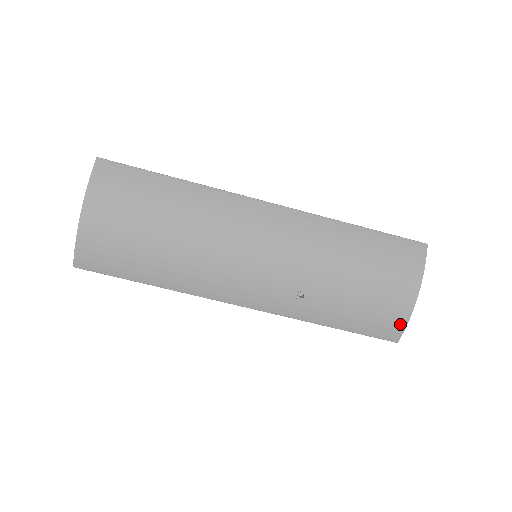
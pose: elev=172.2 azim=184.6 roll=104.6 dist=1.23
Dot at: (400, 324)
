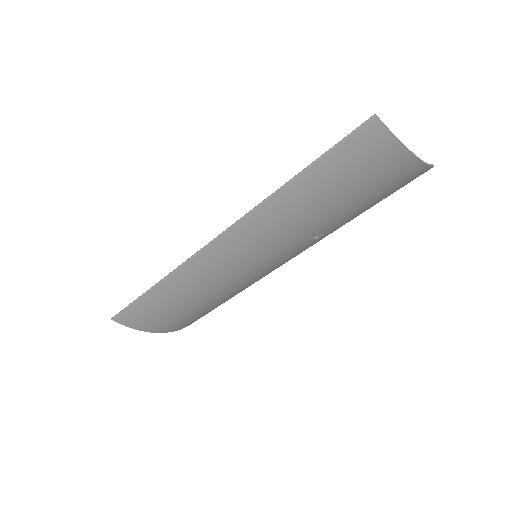
Dot at: (421, 171)
